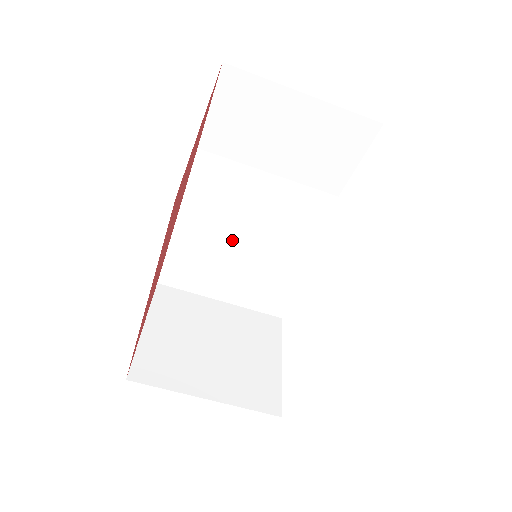
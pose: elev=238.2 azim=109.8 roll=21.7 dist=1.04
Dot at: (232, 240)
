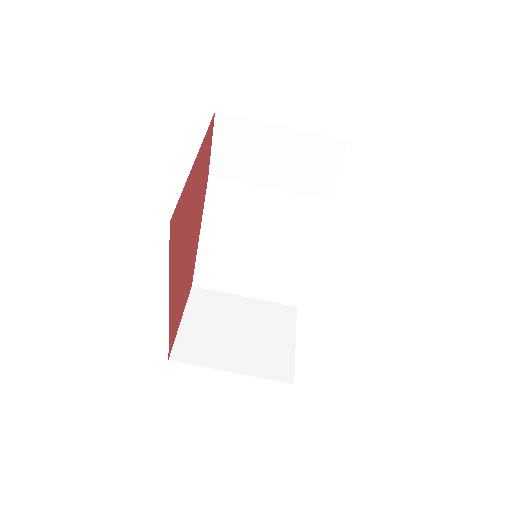
Dot at: (246, 245)
